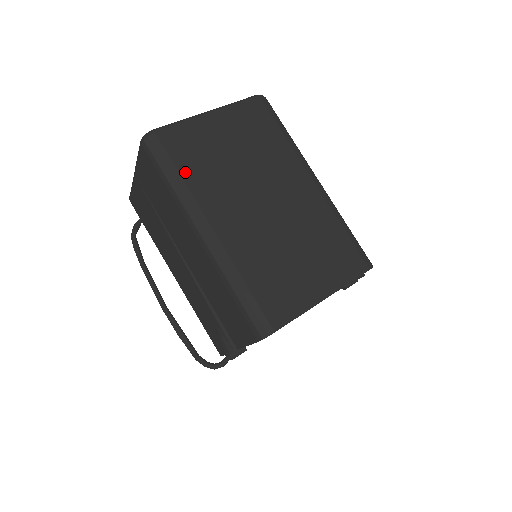
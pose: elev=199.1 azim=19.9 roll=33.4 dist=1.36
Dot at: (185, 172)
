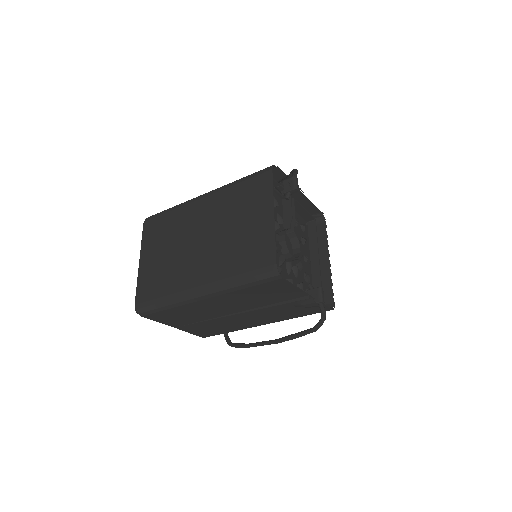
Dot at: (162, 293)
